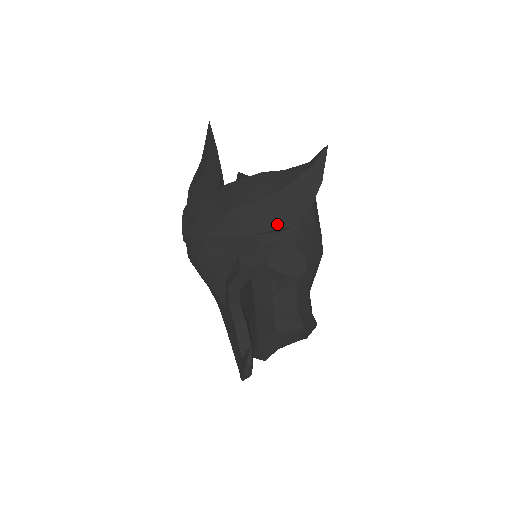
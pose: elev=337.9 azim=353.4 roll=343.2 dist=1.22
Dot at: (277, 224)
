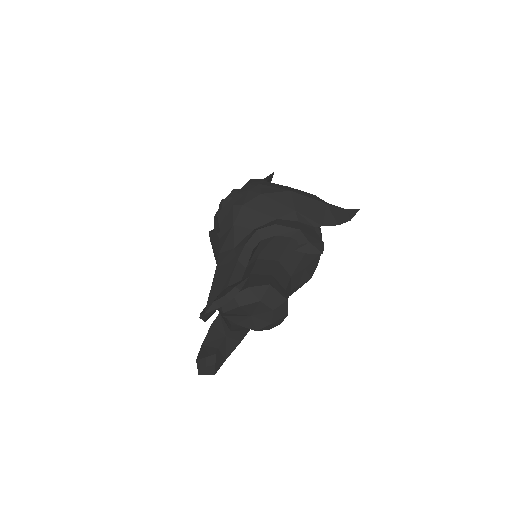
Dot at: (315, 218)
